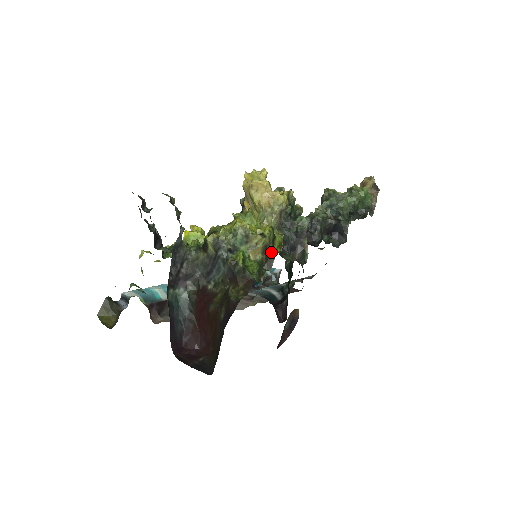
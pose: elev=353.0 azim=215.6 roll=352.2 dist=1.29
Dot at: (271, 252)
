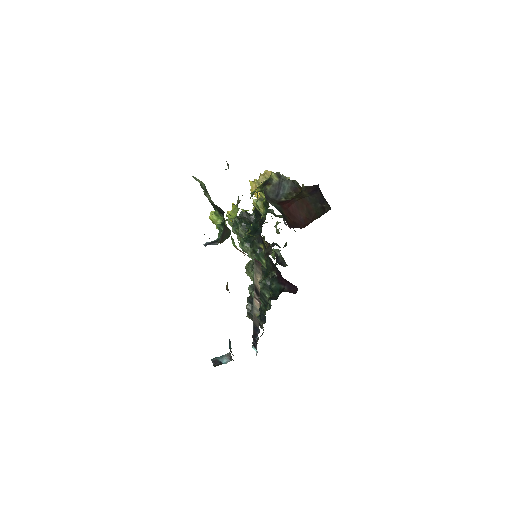
Dot at: occluded
